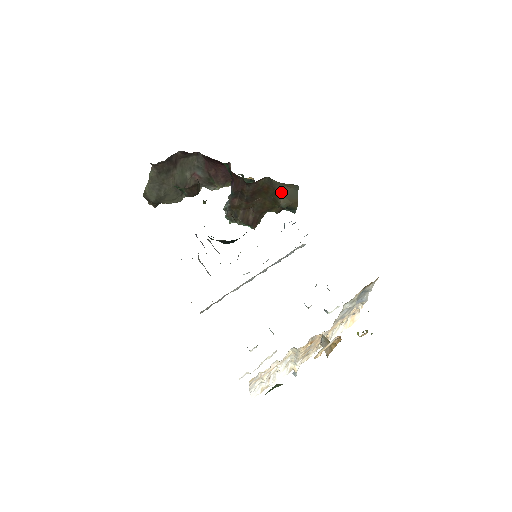
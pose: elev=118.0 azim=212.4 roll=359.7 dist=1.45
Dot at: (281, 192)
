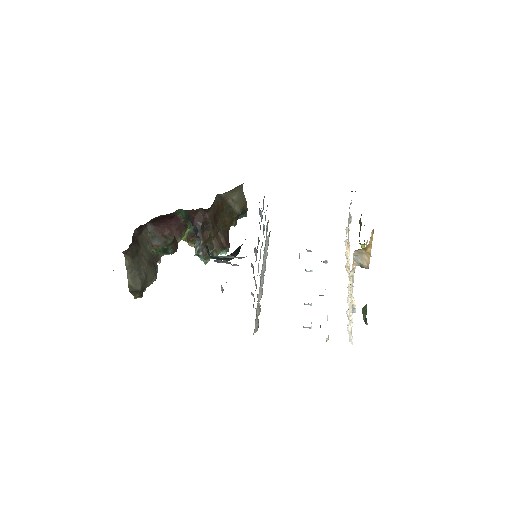
Dot at: (232, 201)
